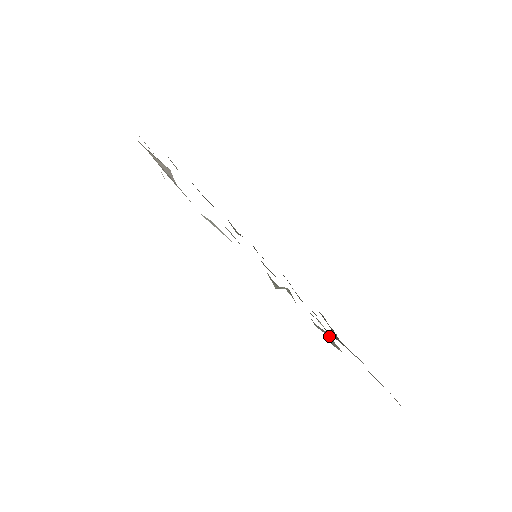
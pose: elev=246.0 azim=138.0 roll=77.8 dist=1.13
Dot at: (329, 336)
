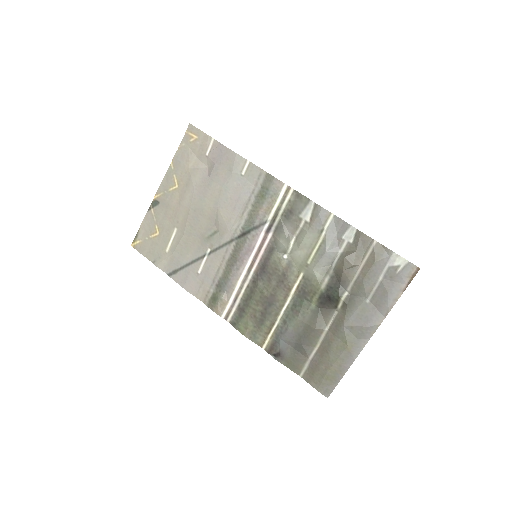
Dot at: (339, 253)
